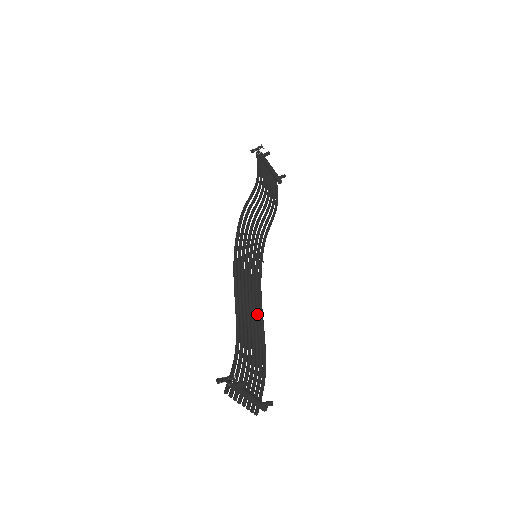
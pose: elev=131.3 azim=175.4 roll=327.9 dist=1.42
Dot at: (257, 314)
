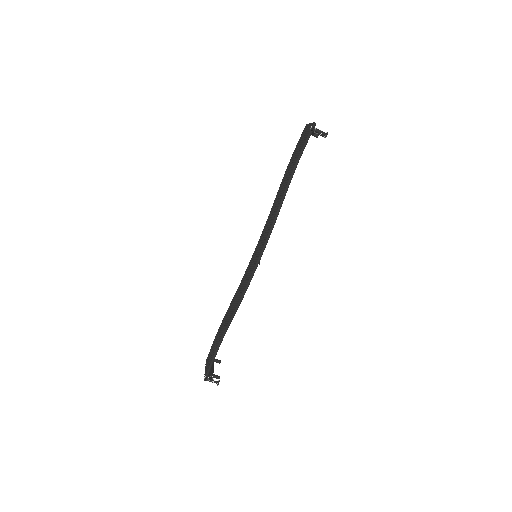
Dot at: occluded
